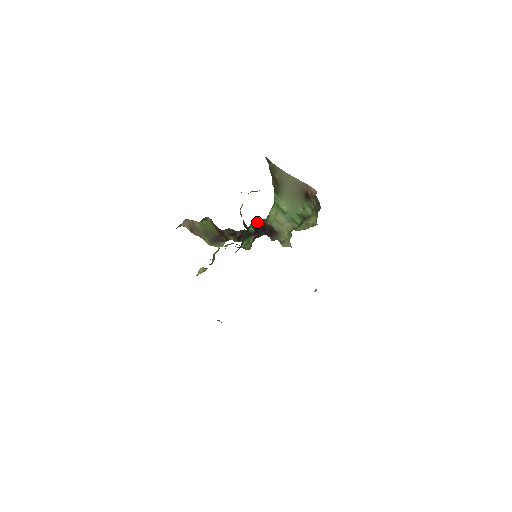
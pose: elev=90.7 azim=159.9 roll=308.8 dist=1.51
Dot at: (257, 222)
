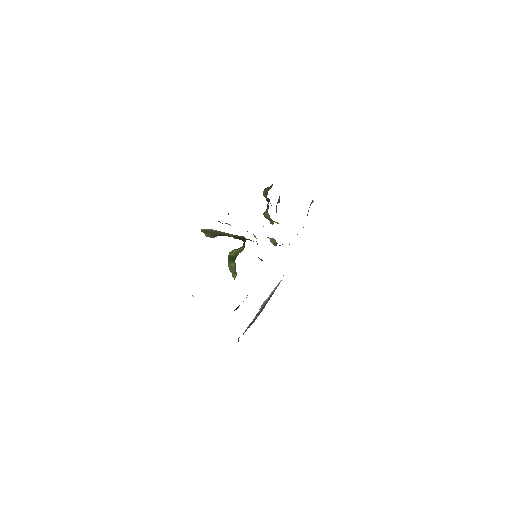
Dot at: occluded
